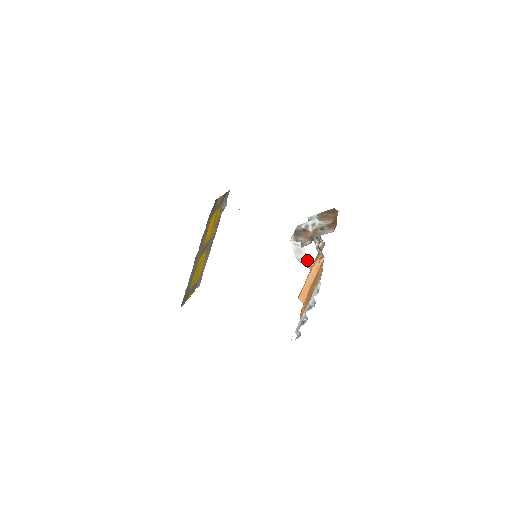
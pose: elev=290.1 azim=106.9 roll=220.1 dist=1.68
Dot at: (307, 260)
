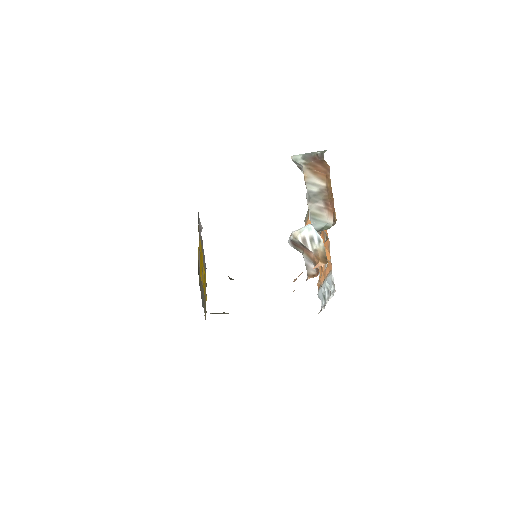
Dot at: occluded
